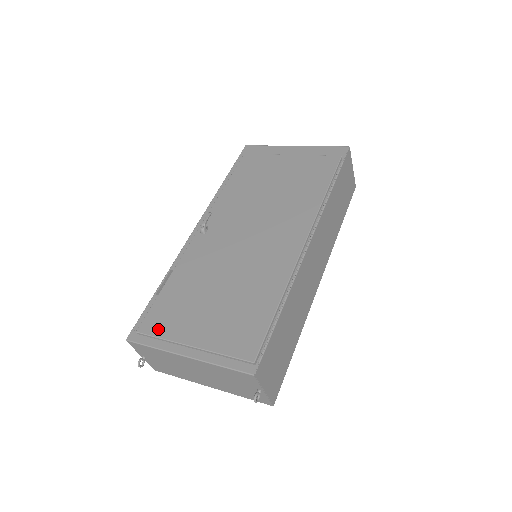
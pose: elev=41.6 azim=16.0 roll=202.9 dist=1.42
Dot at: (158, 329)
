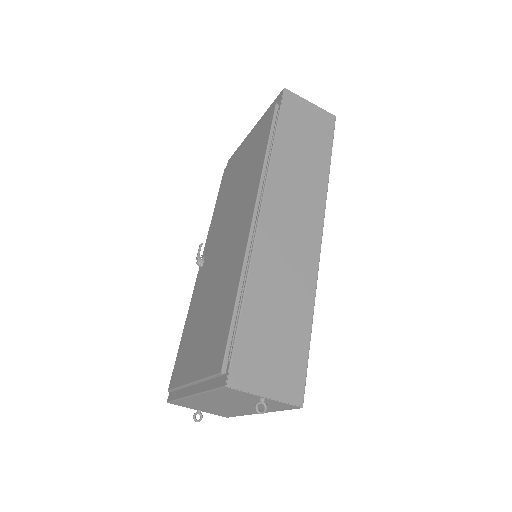
Dot at: (177, 379)
